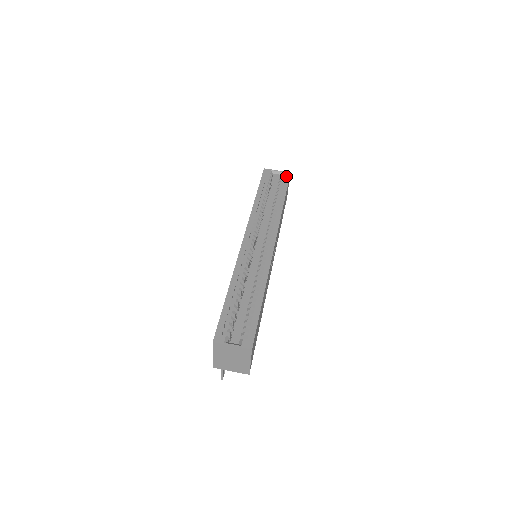
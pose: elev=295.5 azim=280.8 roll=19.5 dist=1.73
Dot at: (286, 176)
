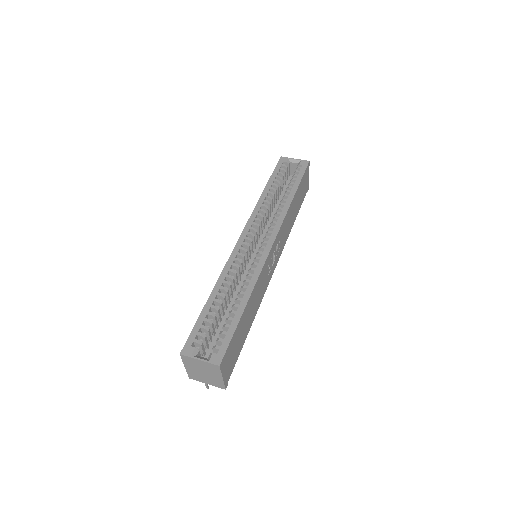
Dot at: (303, 165)
